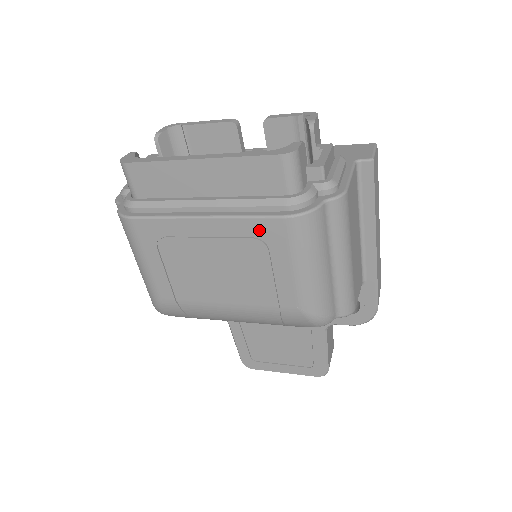
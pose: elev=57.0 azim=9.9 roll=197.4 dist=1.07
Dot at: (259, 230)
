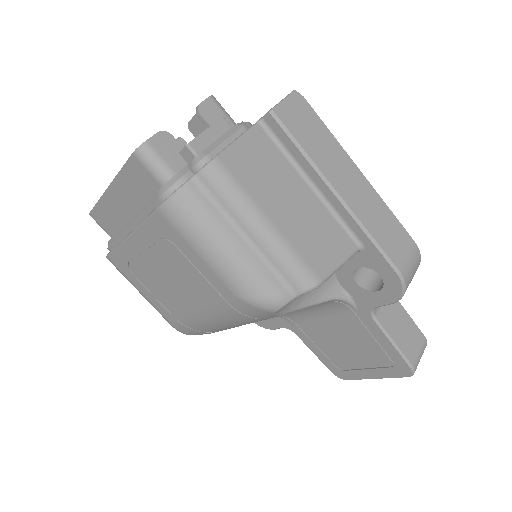
Dot at: (157, 230)
